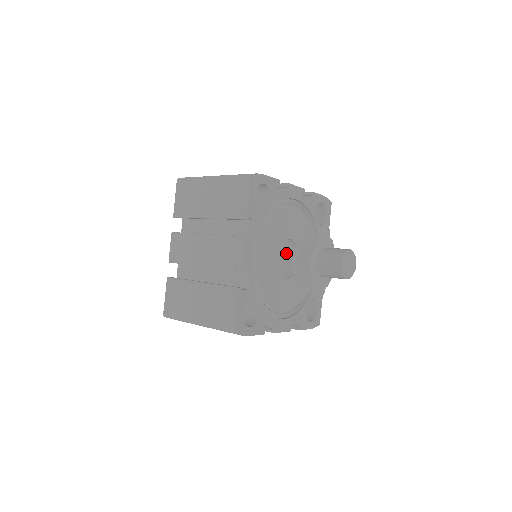
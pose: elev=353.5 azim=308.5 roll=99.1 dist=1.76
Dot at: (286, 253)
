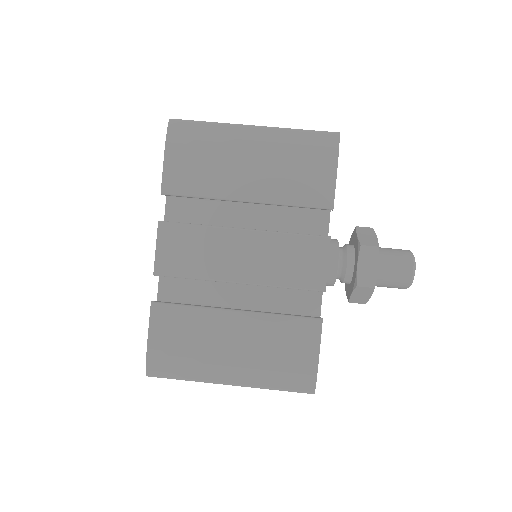
Dot at: occluded
